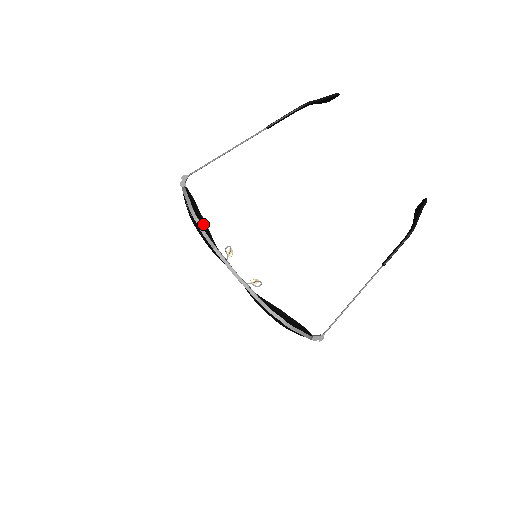
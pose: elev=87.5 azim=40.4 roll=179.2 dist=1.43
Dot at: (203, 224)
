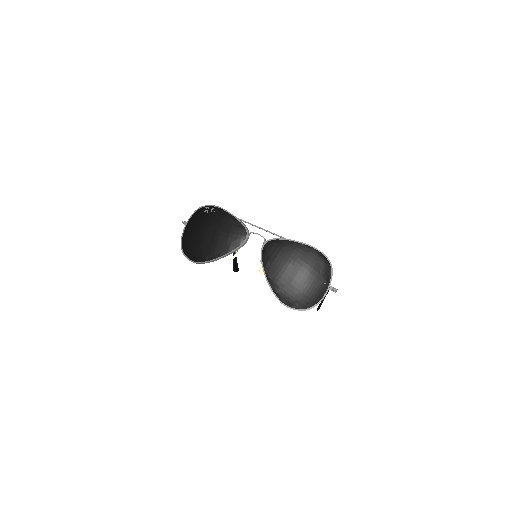
Dot at: (198, 256)
